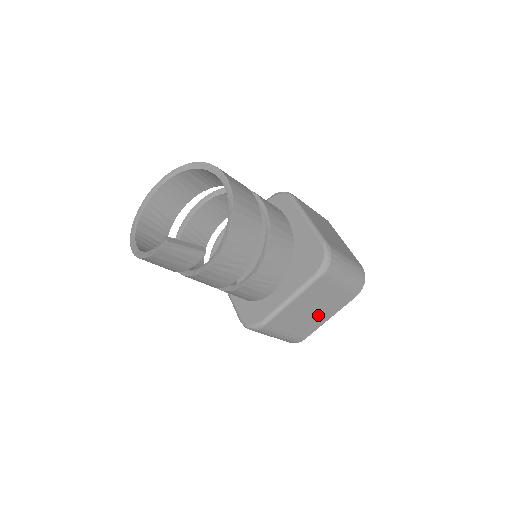
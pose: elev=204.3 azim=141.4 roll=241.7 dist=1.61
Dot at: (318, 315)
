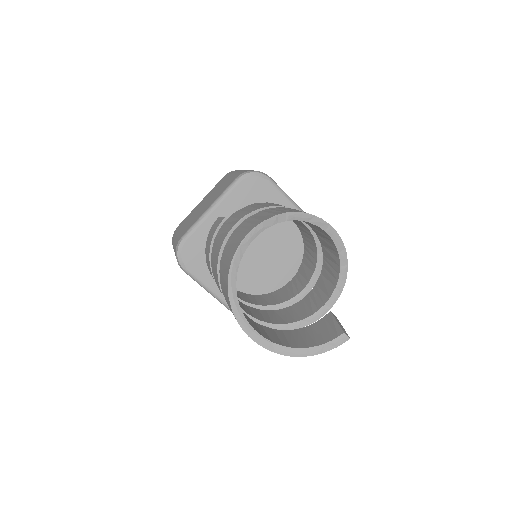
Dot at: occluded
